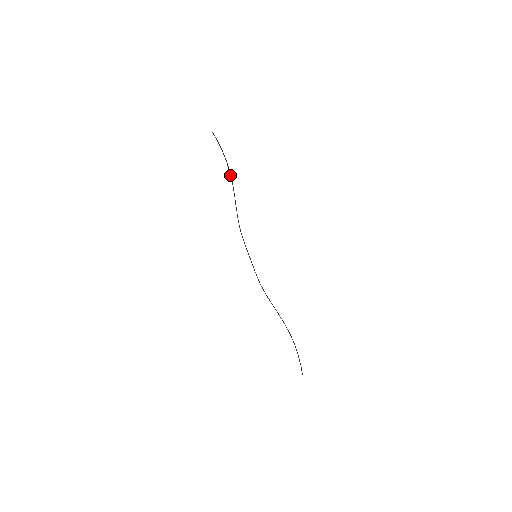
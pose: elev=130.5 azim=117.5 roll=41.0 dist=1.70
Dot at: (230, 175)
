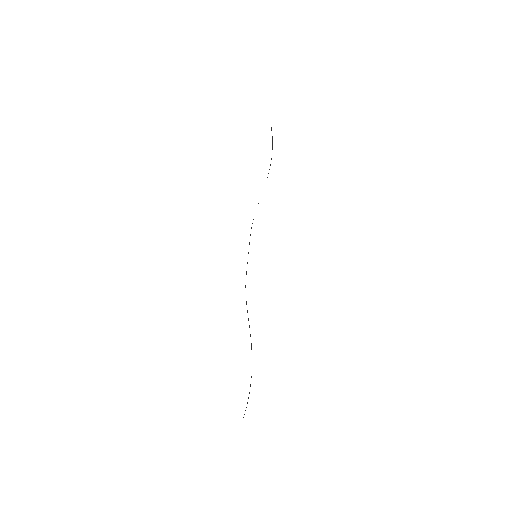
Dot at: (269, 169)
